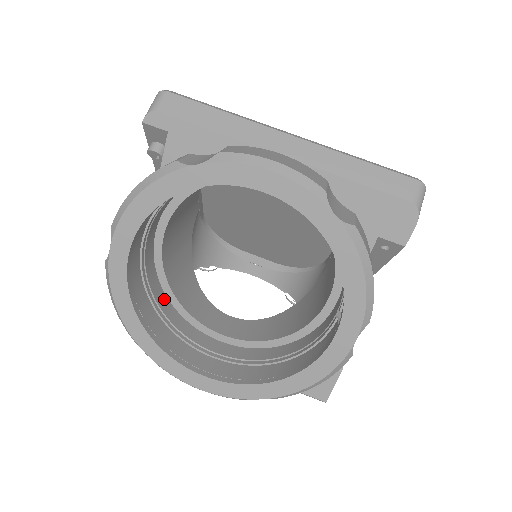
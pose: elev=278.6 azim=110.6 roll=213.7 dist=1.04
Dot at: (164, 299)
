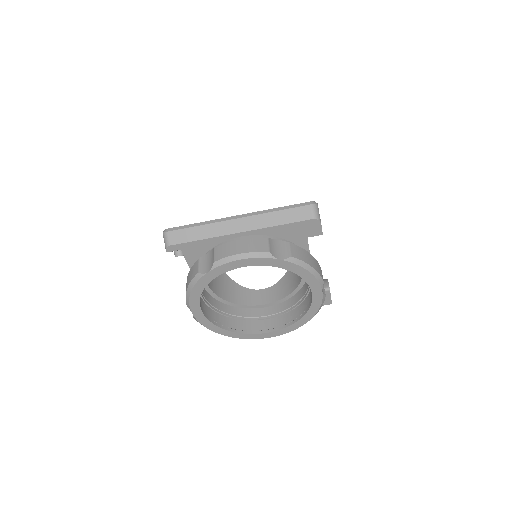
Dot at: (226, 307)
